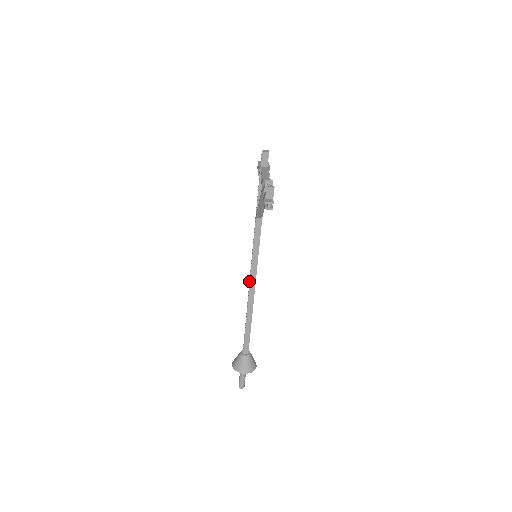
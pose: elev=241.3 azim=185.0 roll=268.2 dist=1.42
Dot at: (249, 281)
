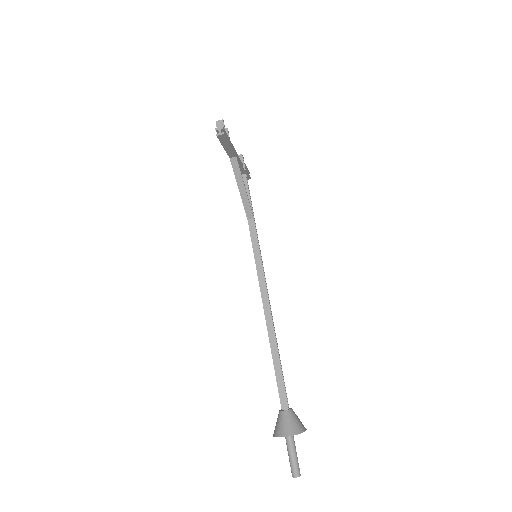
Dot at: (262, 300)
